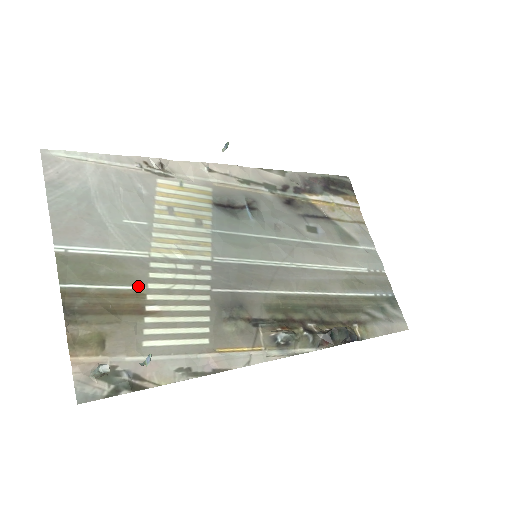
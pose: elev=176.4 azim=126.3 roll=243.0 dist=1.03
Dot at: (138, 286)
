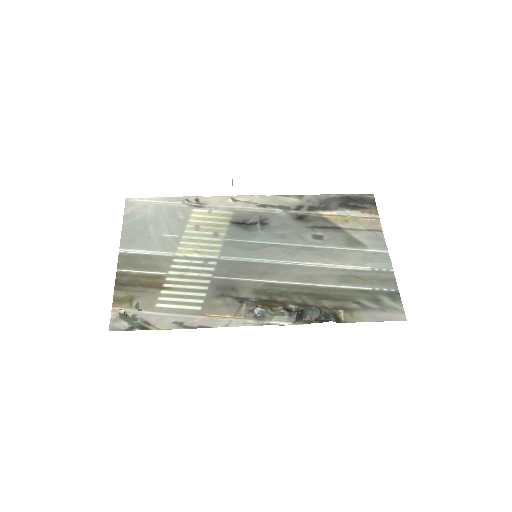
Dot at: (162, 272)
